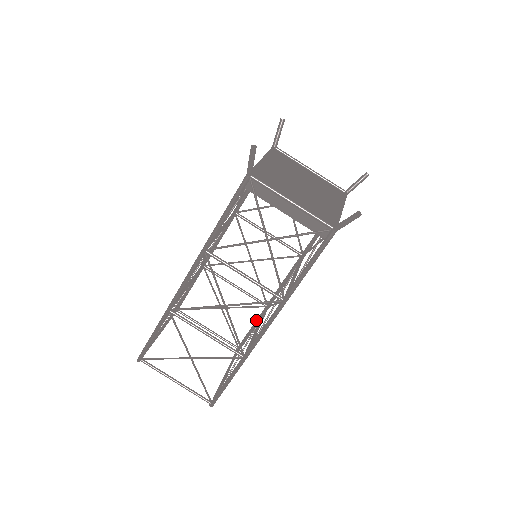
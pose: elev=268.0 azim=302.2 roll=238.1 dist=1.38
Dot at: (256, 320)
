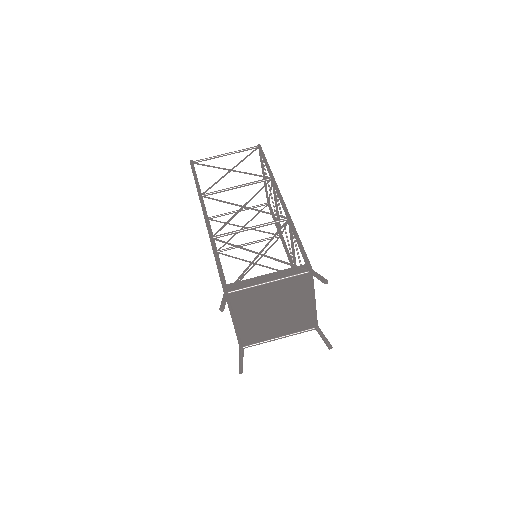
Dot at: (276, 223)
